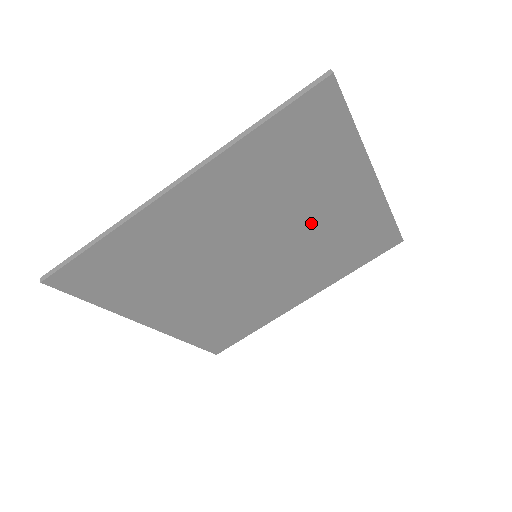
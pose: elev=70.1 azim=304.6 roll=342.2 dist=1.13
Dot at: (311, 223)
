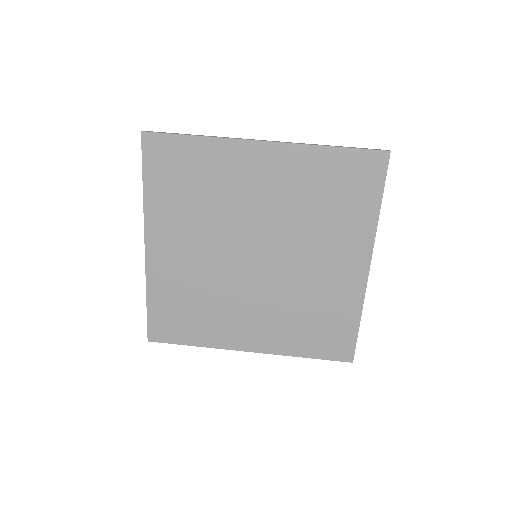
Dot at: (308, 262)
